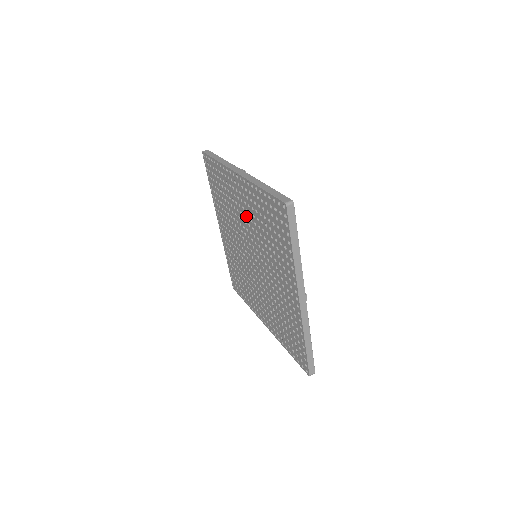
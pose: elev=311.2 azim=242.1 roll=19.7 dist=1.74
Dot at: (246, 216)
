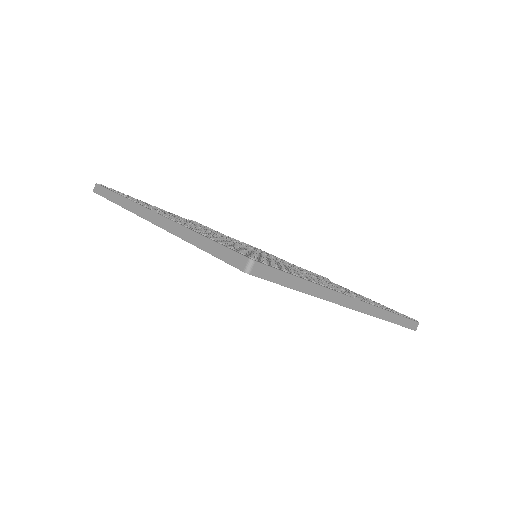
Dot at: occluded
